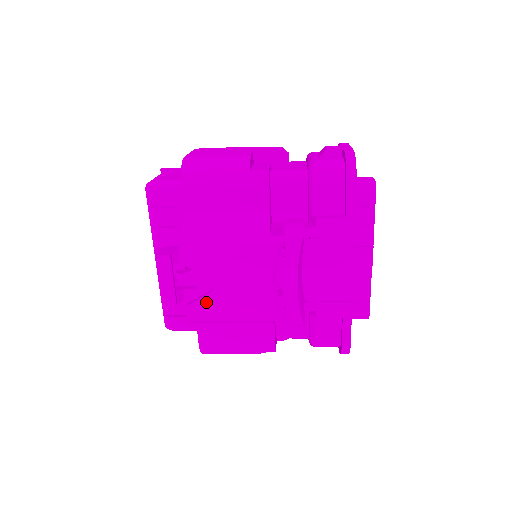
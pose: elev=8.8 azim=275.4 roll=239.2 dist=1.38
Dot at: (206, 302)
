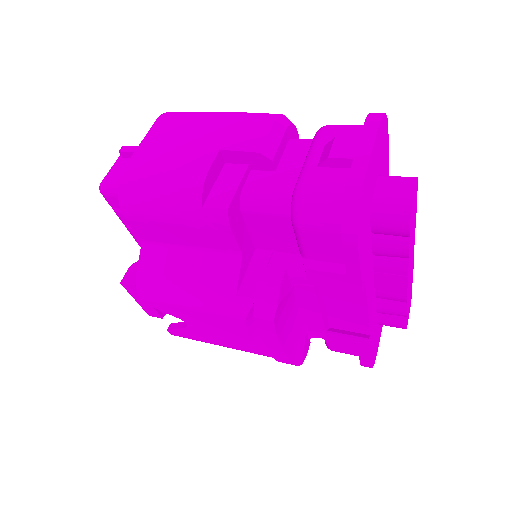
Dot at: (185, 332)
